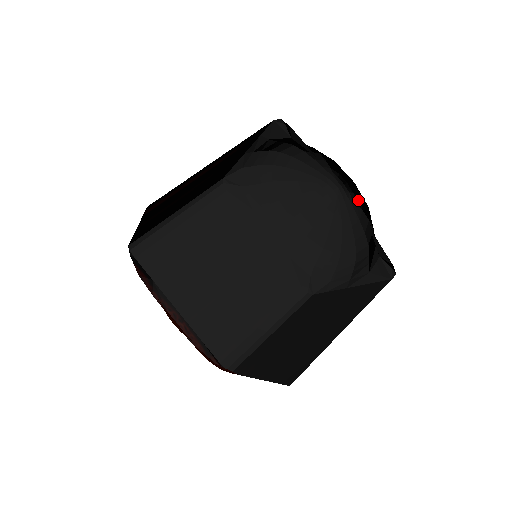
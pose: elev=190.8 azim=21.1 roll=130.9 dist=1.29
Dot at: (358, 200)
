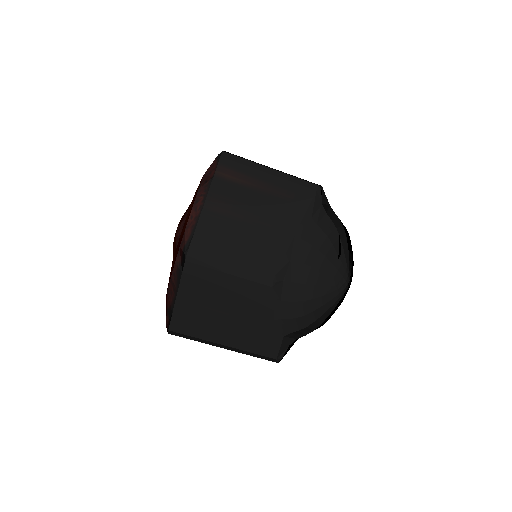
Dot at: occluded
